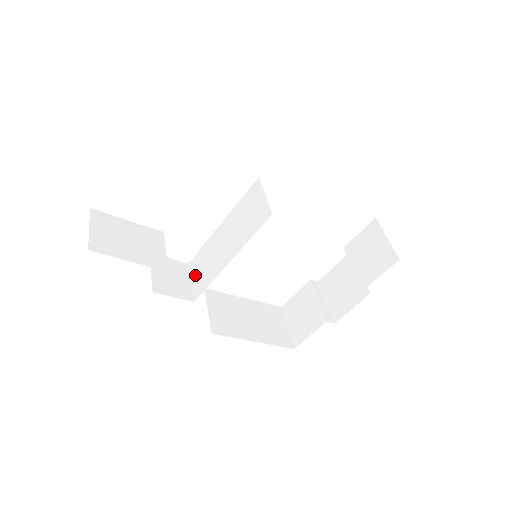
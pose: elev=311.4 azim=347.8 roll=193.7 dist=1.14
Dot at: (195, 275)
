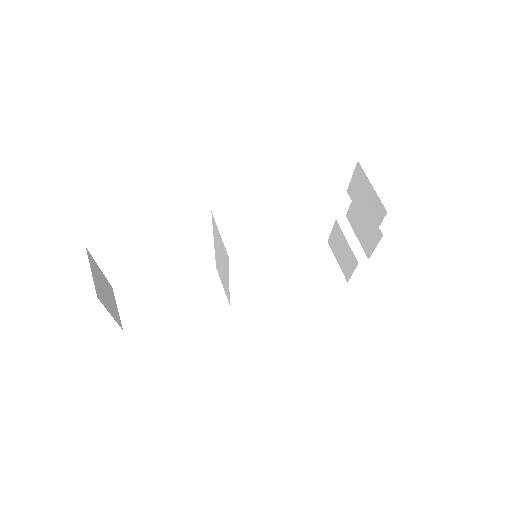
Dot at: (222, 282)
